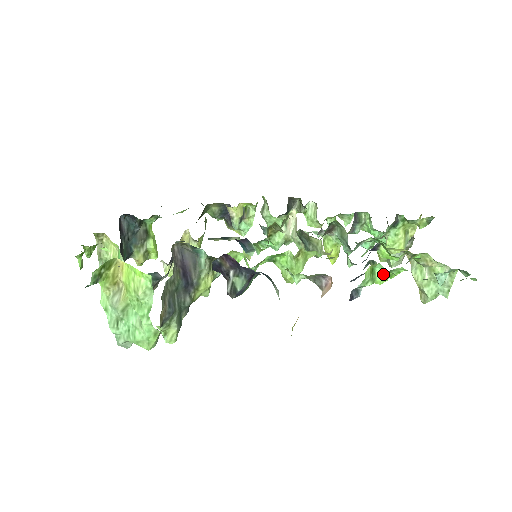
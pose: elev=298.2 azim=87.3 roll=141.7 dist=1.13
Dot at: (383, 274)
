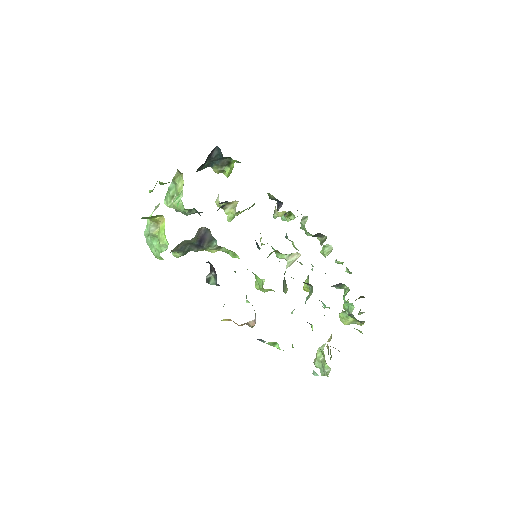
Dot at: (279, 349)
